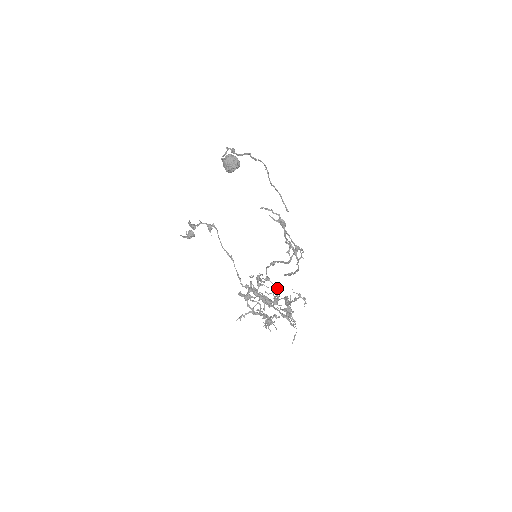
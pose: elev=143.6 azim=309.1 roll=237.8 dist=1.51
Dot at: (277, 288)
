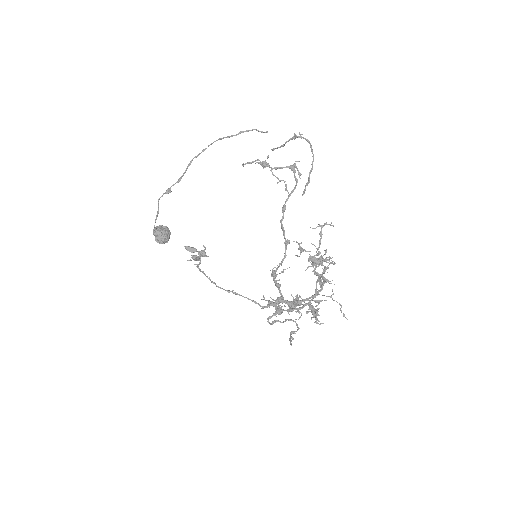
Dot at: (300, 243)
